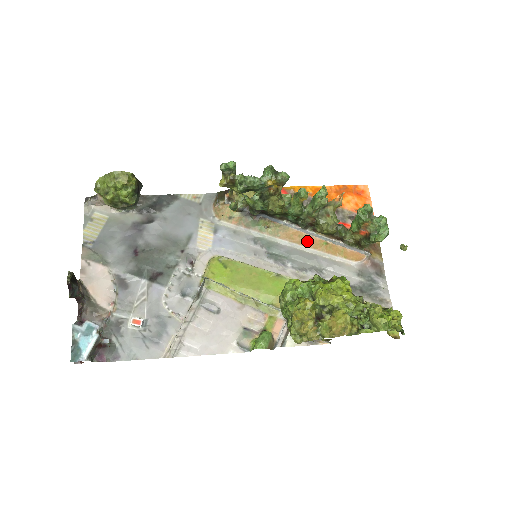
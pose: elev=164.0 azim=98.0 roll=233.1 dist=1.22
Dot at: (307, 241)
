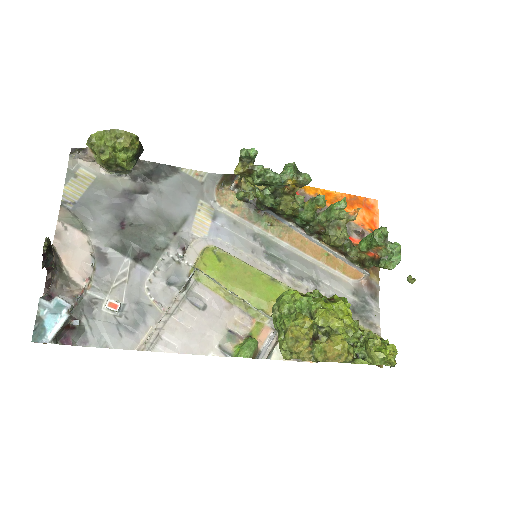
Dot at: (309, 248)
